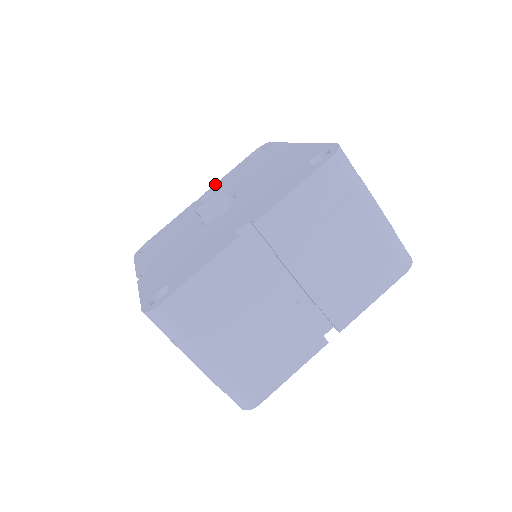
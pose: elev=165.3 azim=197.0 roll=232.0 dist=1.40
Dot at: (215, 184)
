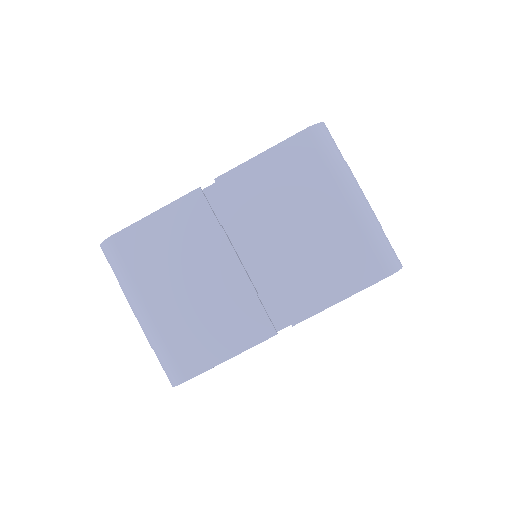
Dot at: occluded
